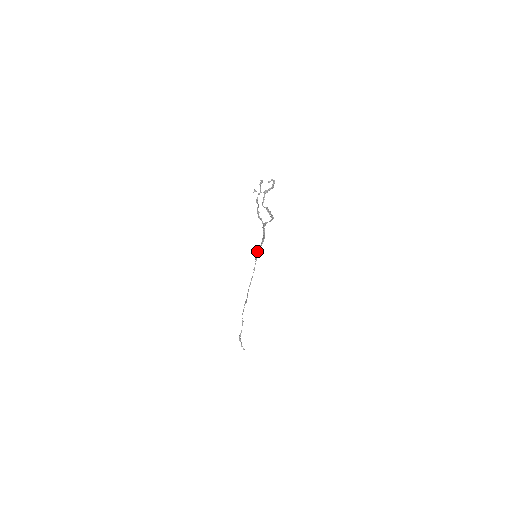
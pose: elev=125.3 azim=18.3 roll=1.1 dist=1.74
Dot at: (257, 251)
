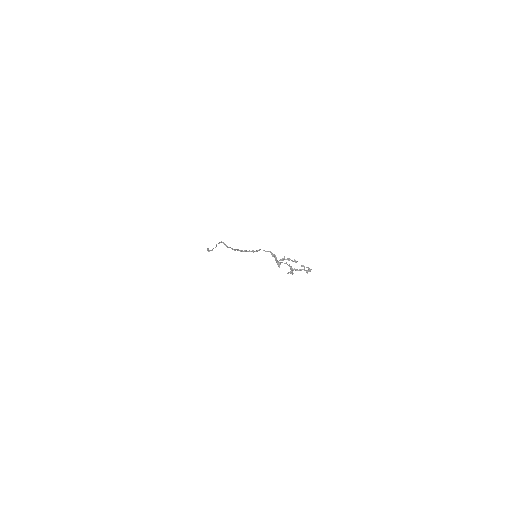
Dot at: occluded
